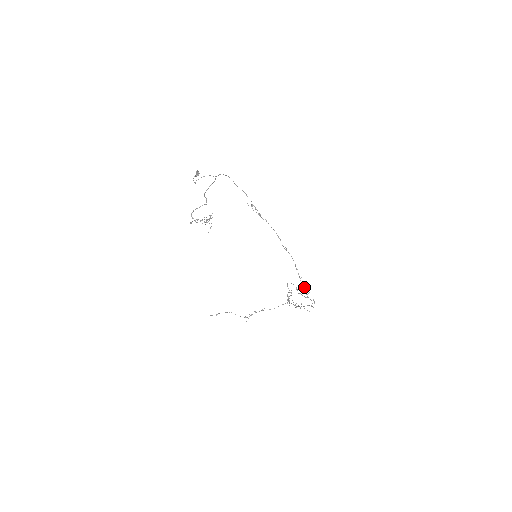
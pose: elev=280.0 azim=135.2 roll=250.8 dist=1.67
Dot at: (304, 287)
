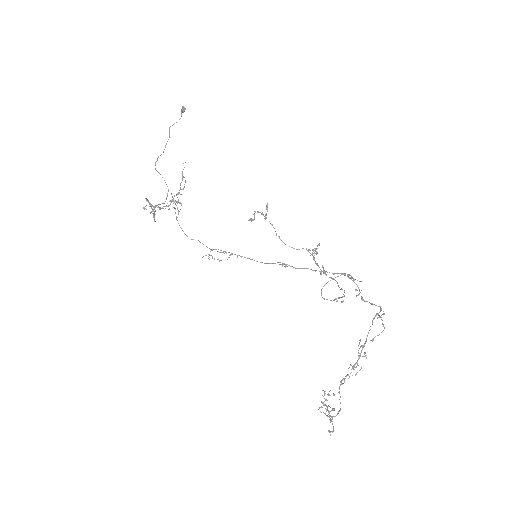
Dot at: (348, 274)
